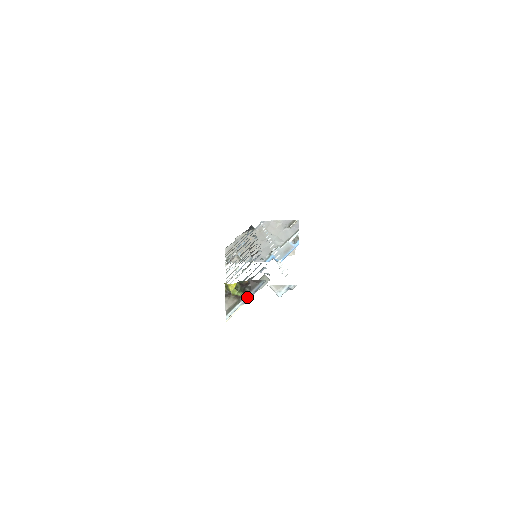
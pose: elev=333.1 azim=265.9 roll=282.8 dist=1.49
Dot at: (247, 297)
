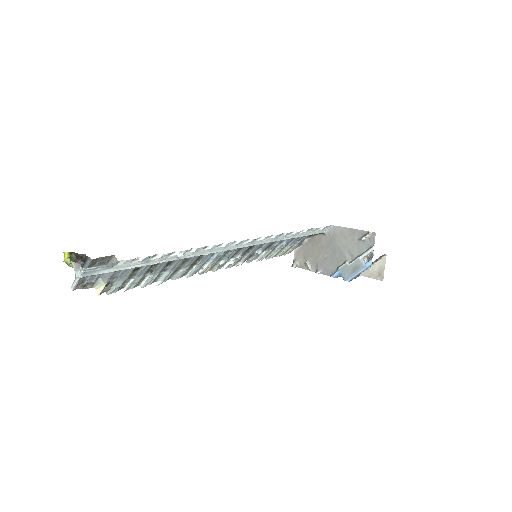
Dot at: occluded
